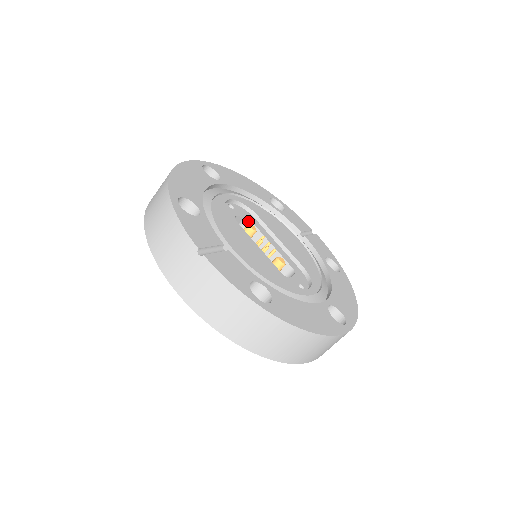
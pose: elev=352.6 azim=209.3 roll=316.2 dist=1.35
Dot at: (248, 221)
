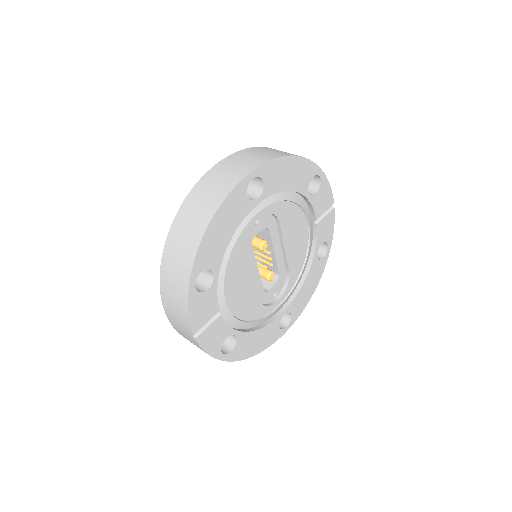
Dot at: (267, 228)
